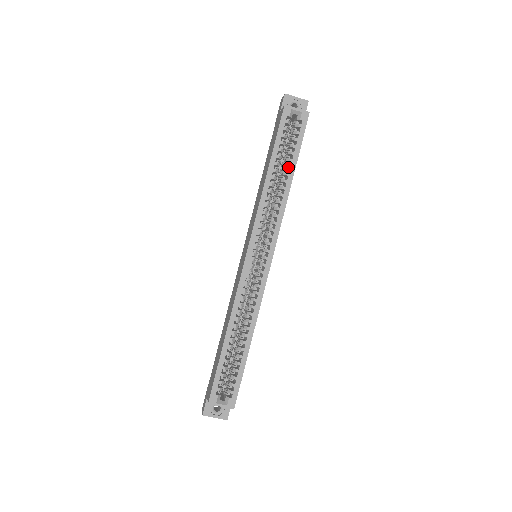
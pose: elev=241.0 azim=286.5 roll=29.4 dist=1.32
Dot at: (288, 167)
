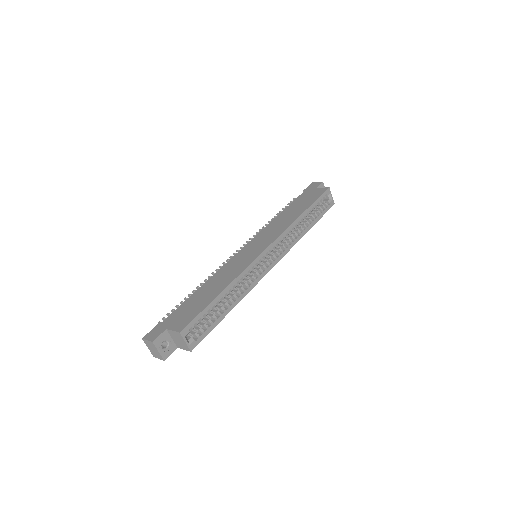
Dot at: (312, 221)
